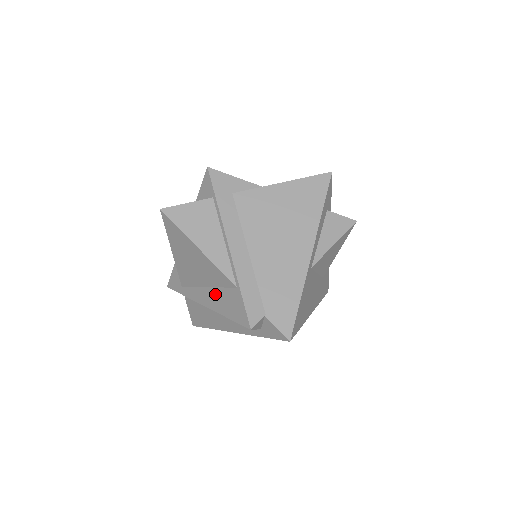
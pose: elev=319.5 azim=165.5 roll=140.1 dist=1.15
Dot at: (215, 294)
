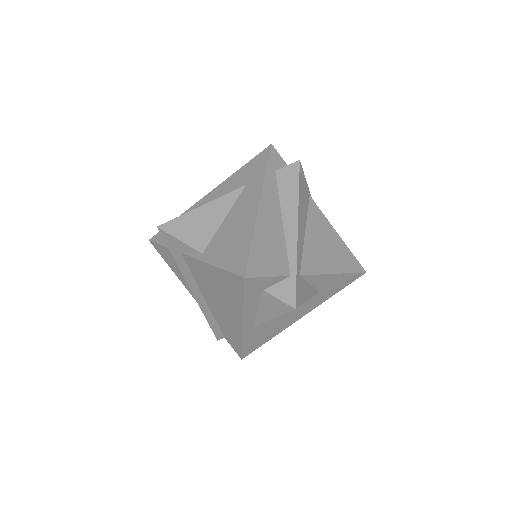
Dot at: occluded
